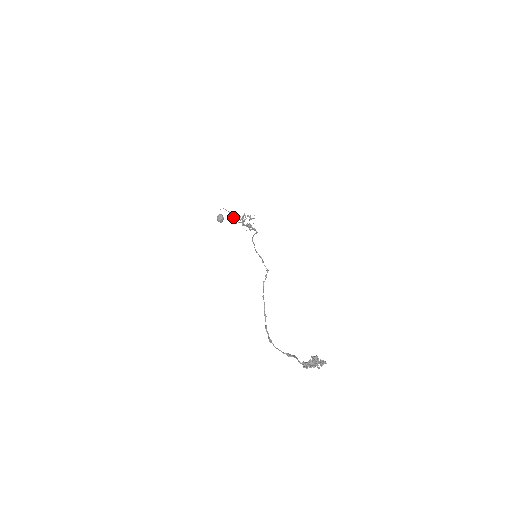
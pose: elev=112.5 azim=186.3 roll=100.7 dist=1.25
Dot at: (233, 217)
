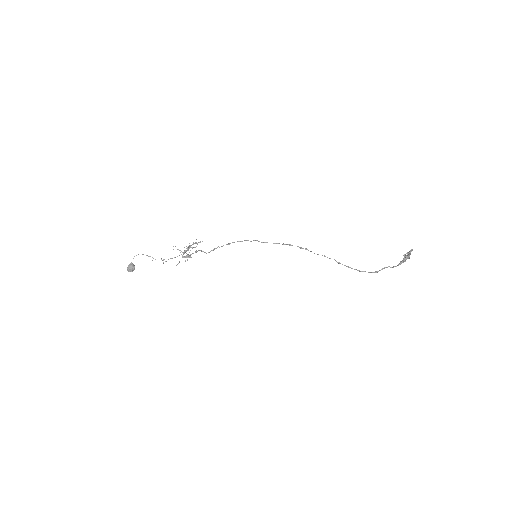
Dot at: (184, 247)
